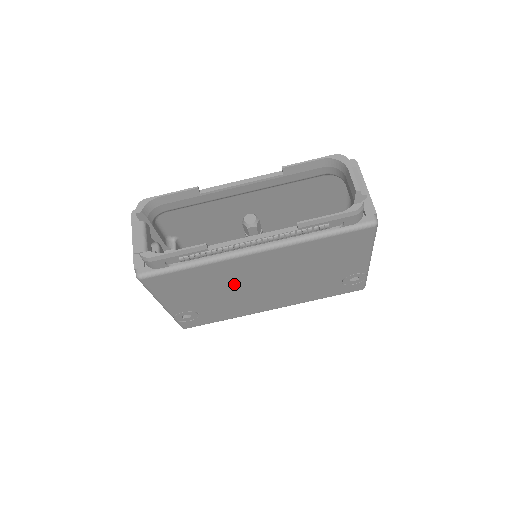
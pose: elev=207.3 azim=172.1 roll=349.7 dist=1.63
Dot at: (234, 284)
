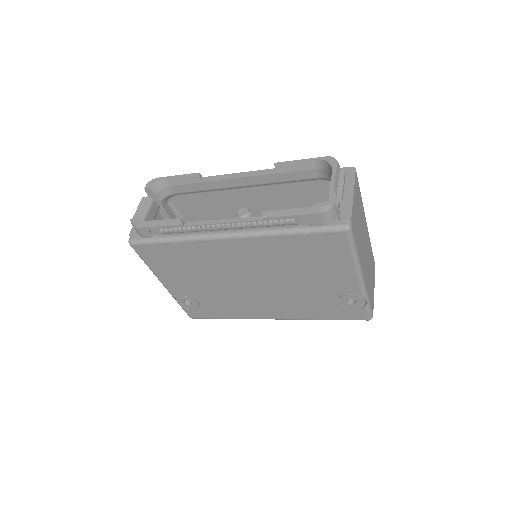
Dot at: (220, 273)
